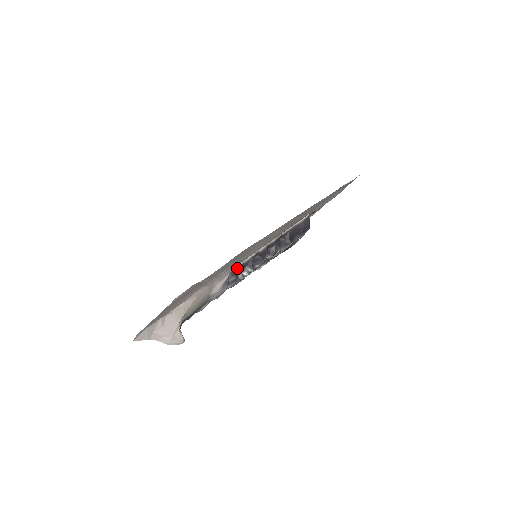
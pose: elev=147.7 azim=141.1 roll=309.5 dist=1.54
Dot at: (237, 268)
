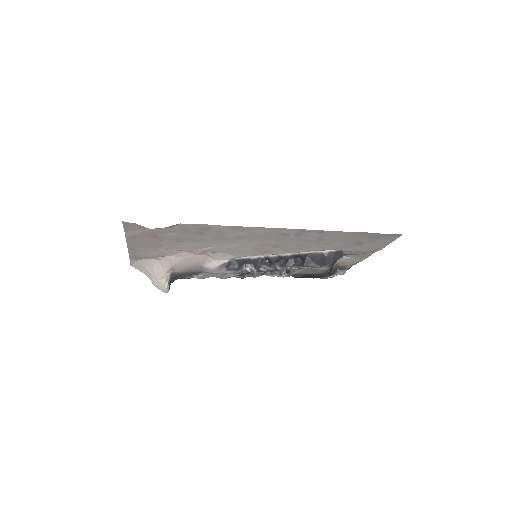
Dot at: (242, 260)
